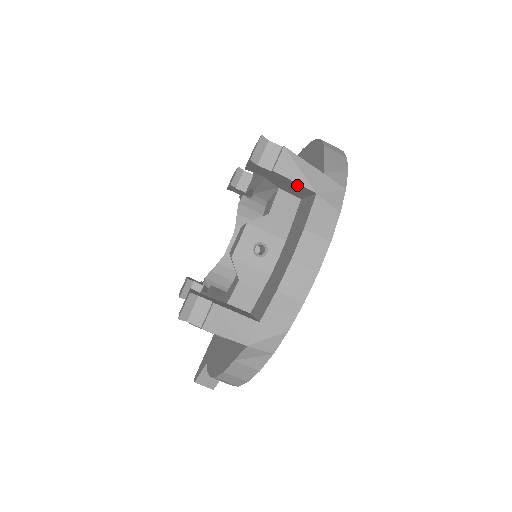
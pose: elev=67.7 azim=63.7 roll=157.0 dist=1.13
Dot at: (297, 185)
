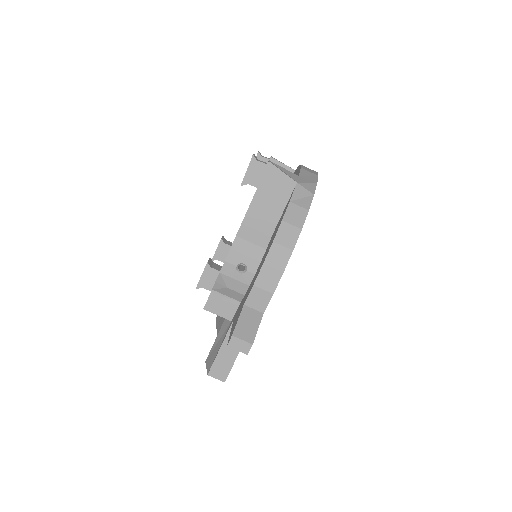
Dot at: occluded
